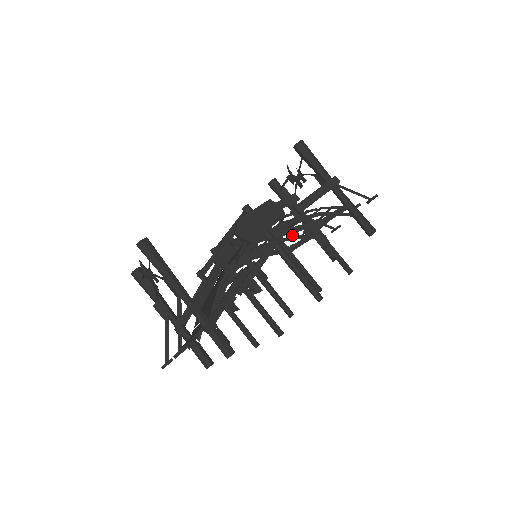
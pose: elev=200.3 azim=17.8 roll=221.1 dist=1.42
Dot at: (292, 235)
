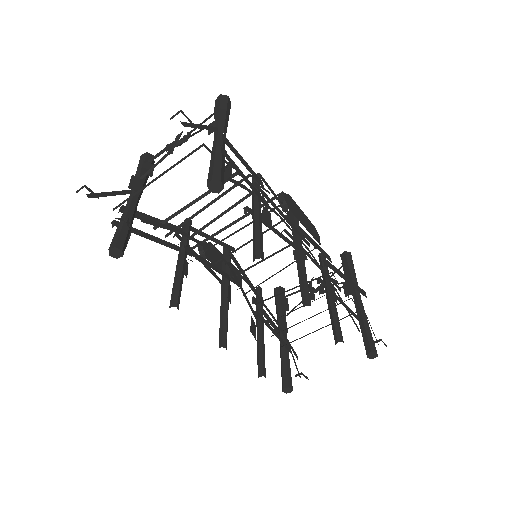
Dot at: (271, 321)
